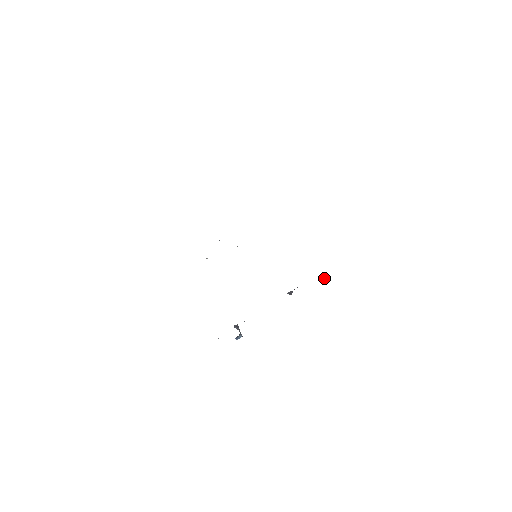
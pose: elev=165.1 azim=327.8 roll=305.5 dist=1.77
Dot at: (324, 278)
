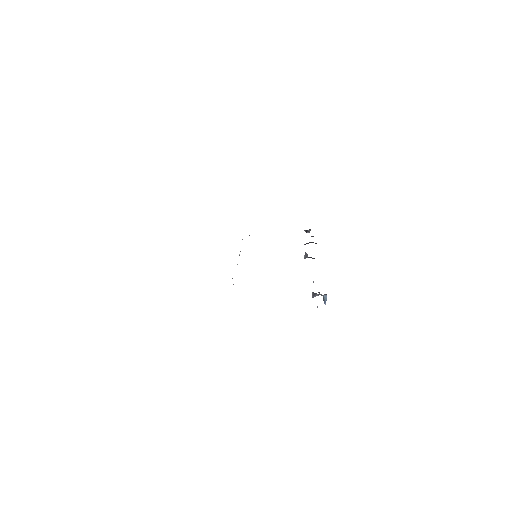
Dot at: (307, 230)
